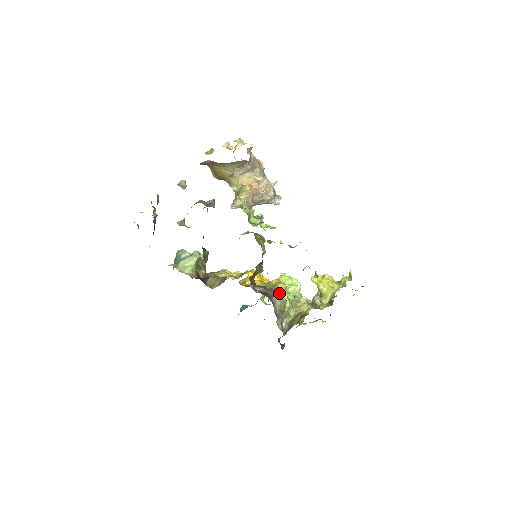
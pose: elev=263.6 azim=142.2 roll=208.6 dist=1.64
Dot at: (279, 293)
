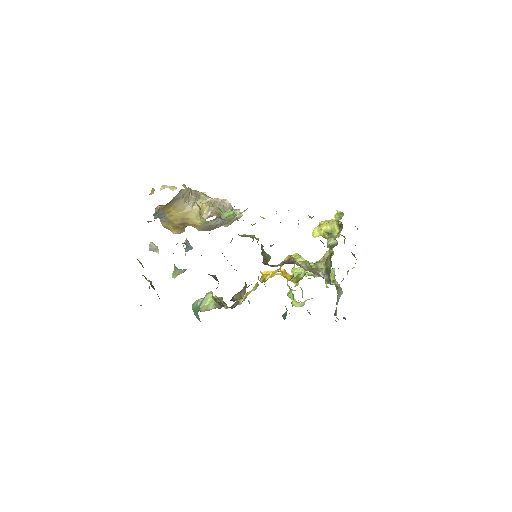
Dot at: (297, 260)
